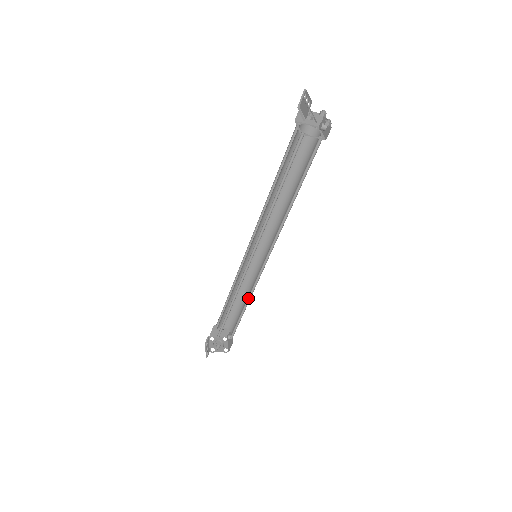
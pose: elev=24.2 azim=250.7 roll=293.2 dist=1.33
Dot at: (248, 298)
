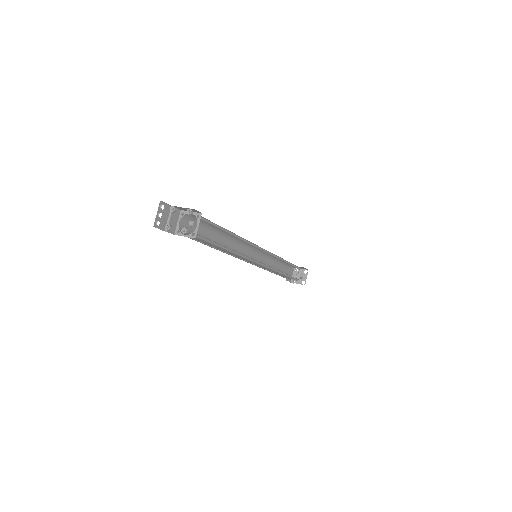
Dot at: (279, 271)
